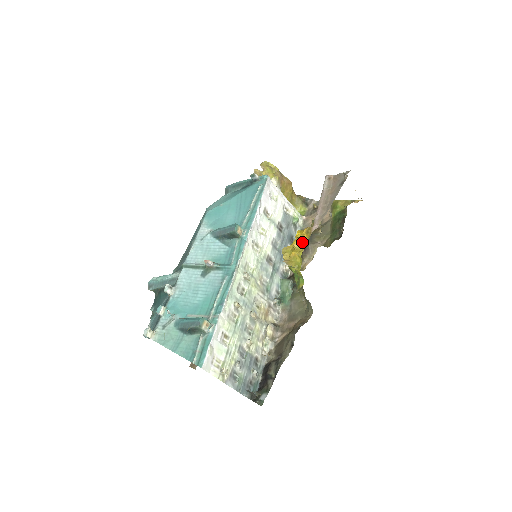
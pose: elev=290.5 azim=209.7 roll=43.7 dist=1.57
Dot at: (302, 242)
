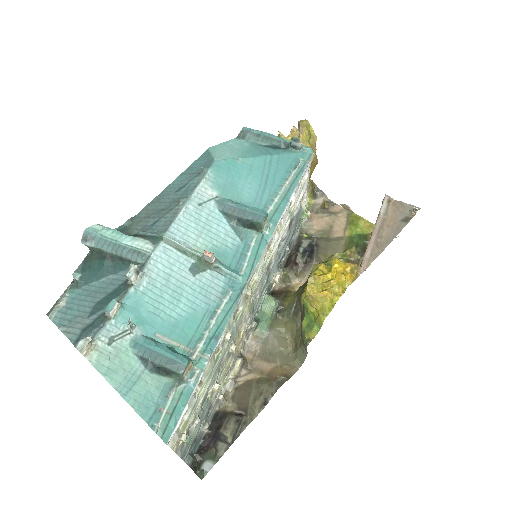
Dot at: (345, 285)
